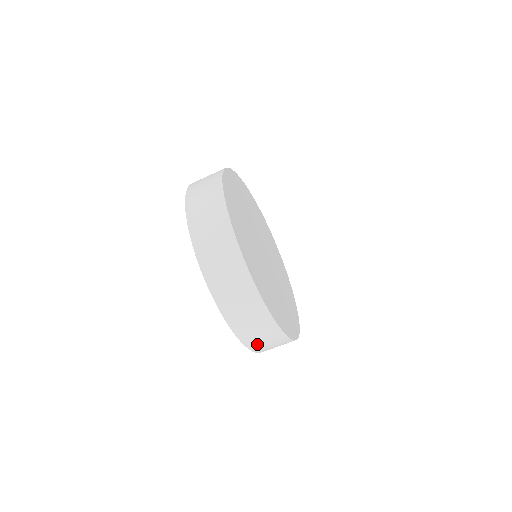
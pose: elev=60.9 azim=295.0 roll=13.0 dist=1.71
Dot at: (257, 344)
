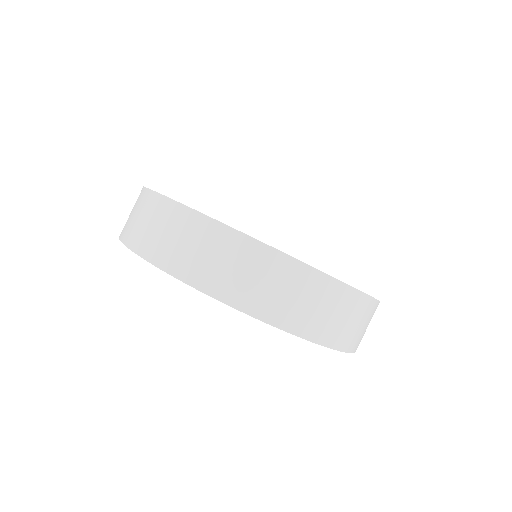
Dot at: (215, 278)
